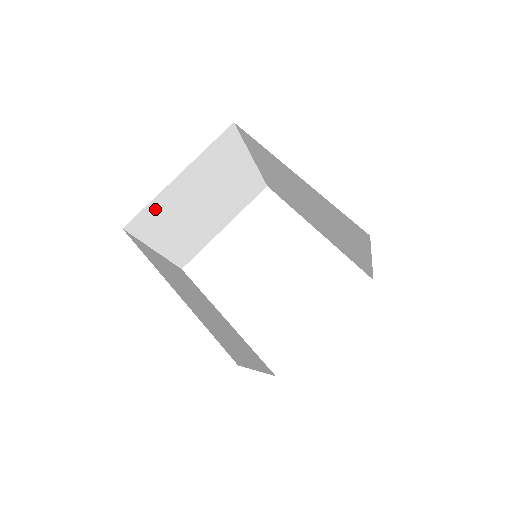
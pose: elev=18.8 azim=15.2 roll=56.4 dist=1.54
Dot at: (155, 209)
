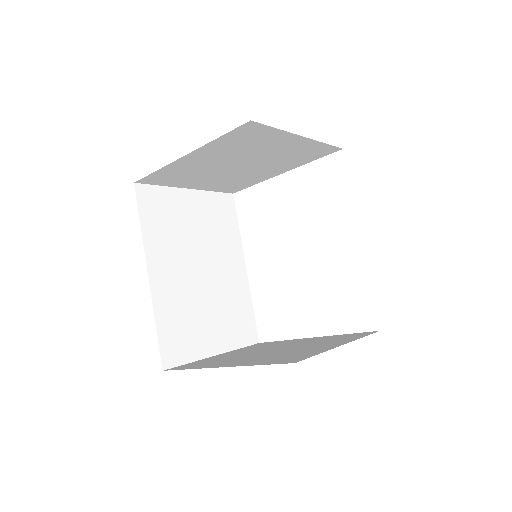
Dot at: (168, 172)
